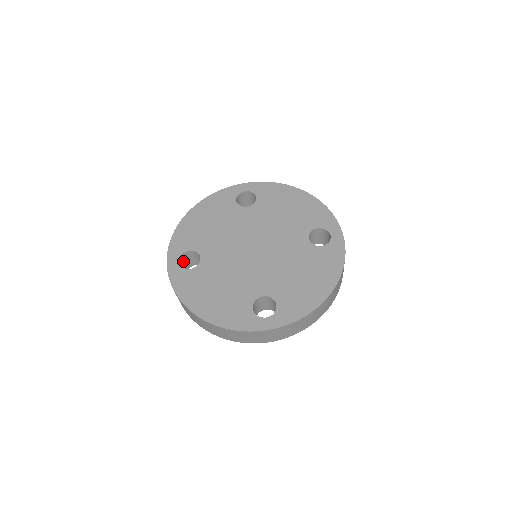
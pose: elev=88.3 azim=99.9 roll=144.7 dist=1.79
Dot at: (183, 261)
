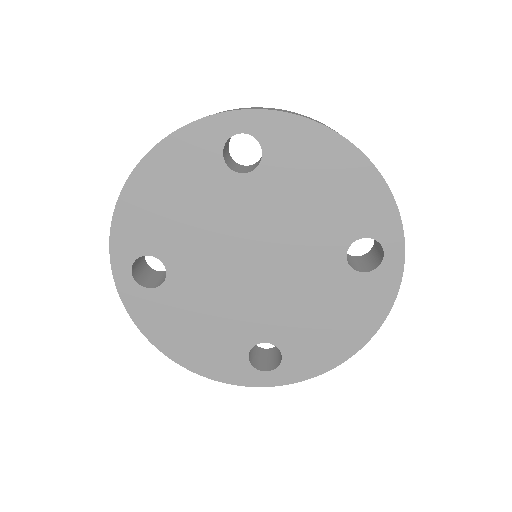
Dot at: occluded
